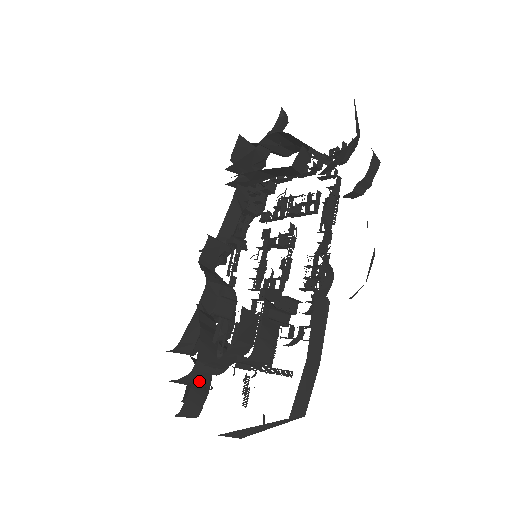
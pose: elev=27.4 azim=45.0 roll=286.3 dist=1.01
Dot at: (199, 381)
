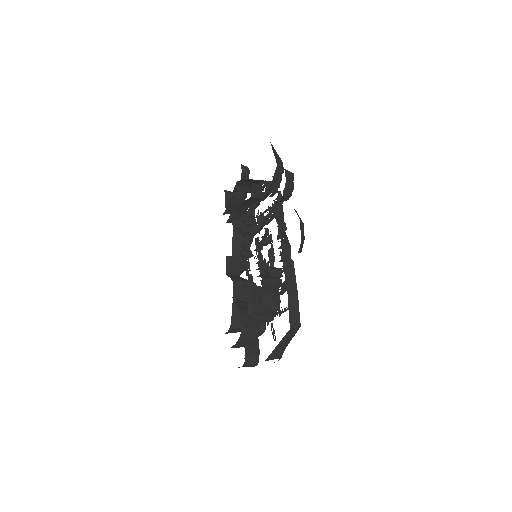
Dot at: (249, 340)
